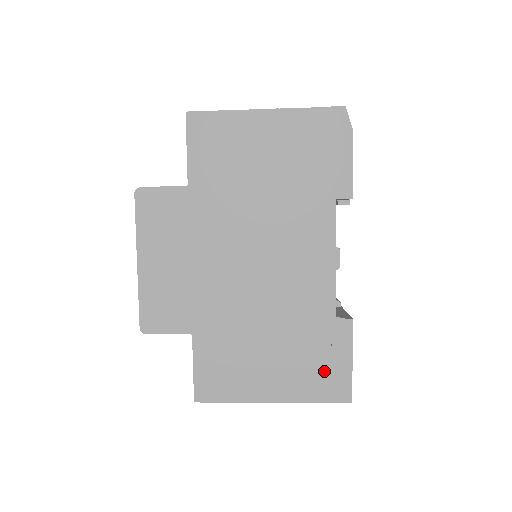
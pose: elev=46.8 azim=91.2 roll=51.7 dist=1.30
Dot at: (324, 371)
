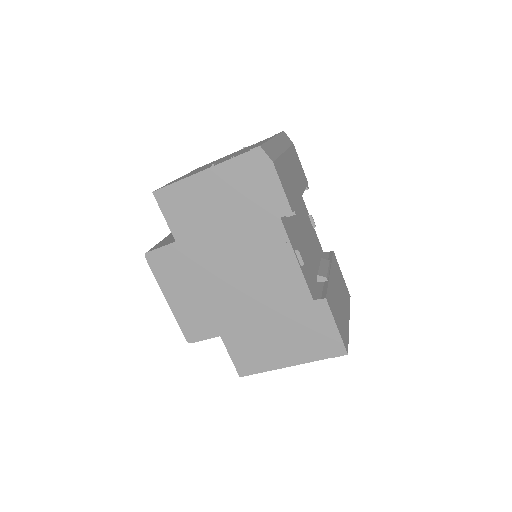
Dot at: (319, 338)
